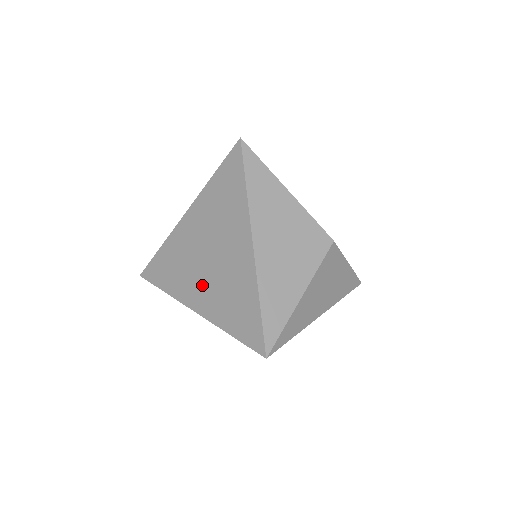
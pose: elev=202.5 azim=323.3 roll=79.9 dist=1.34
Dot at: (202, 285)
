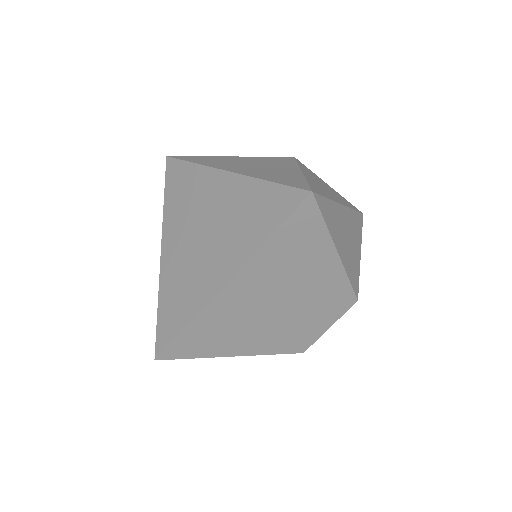
Dot at: (214, 257)
